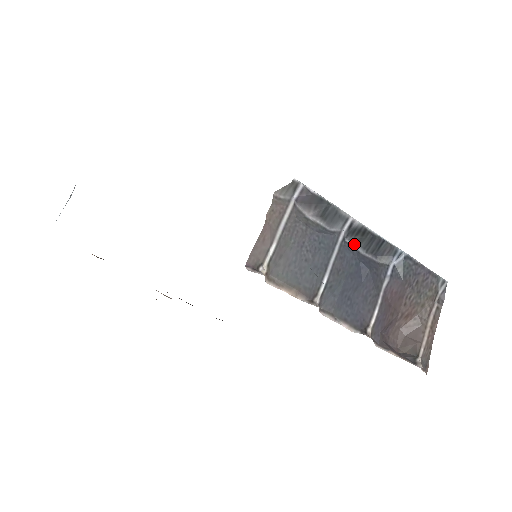
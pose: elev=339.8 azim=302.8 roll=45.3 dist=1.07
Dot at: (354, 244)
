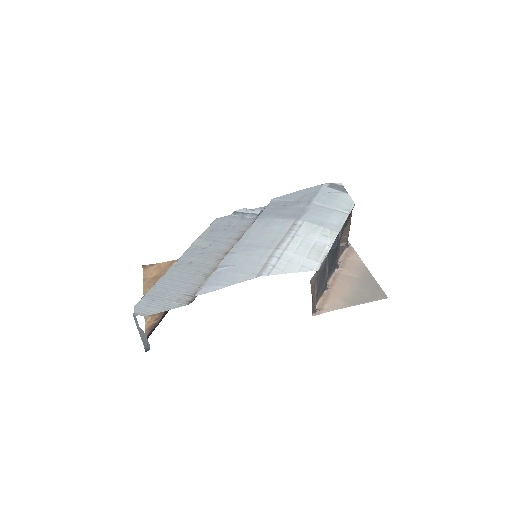
Dot at: occluded
